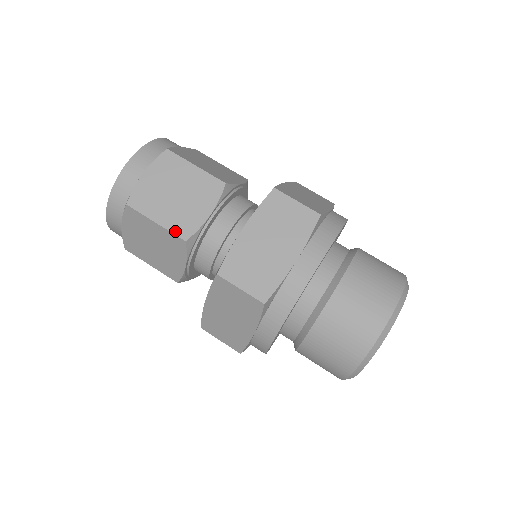
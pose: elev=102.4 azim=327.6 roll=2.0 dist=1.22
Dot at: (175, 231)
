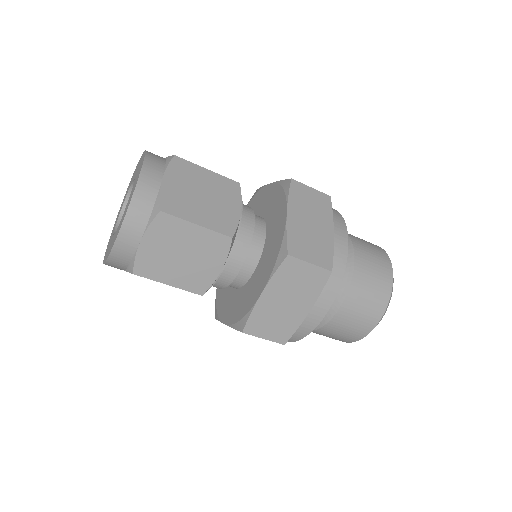
Dot at: (219, 230)
